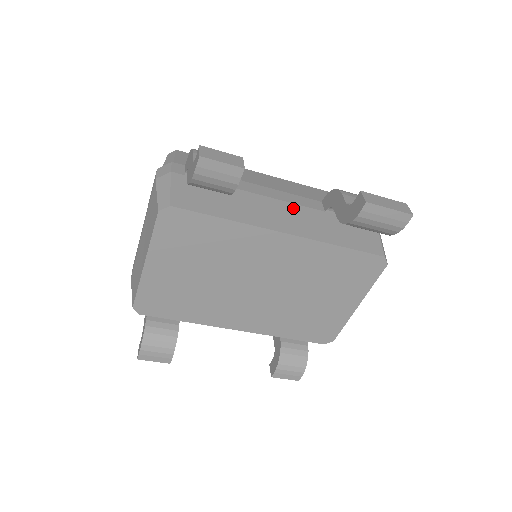
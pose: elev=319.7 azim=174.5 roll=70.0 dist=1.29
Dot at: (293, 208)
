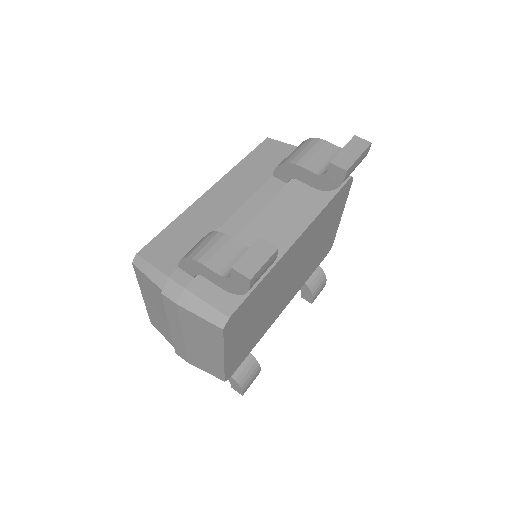
Dot at: (273, 209)
